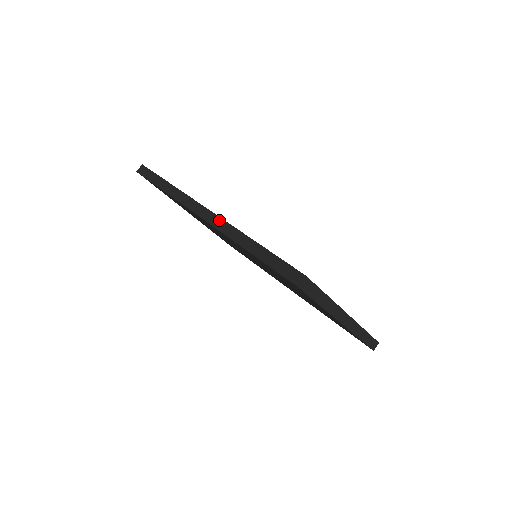
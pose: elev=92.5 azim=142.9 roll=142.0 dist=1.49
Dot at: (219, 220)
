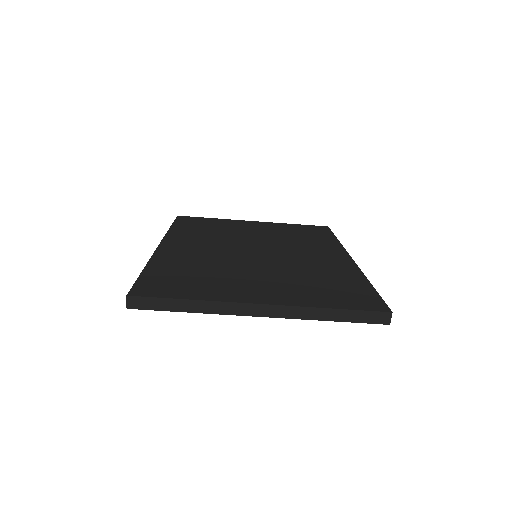
Dot at: occluded
